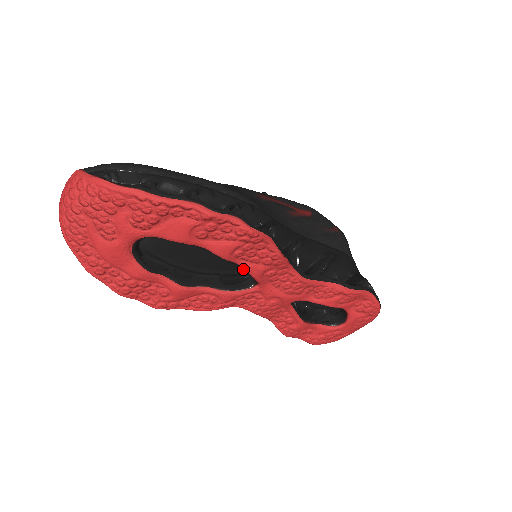
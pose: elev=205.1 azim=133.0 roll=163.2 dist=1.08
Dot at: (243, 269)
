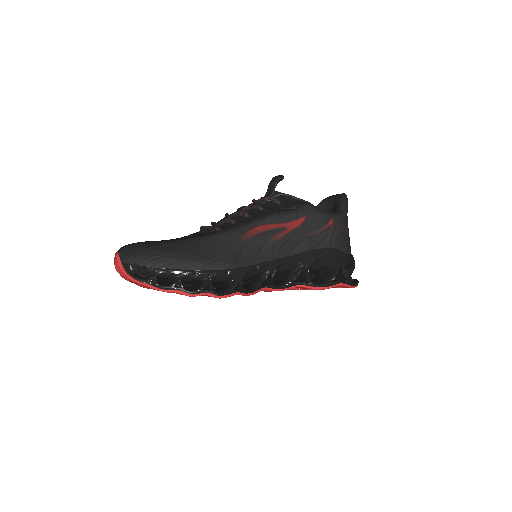
Dot at: occluded
